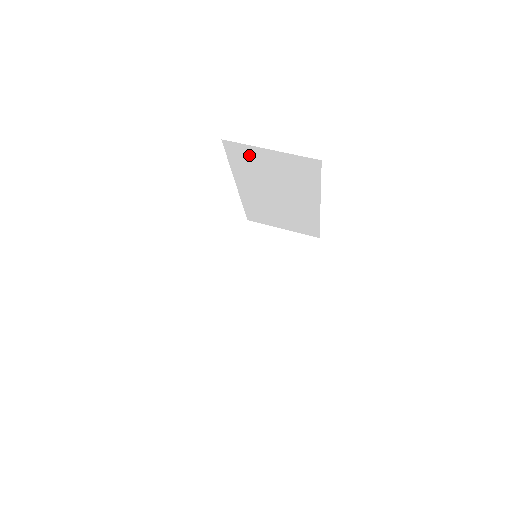
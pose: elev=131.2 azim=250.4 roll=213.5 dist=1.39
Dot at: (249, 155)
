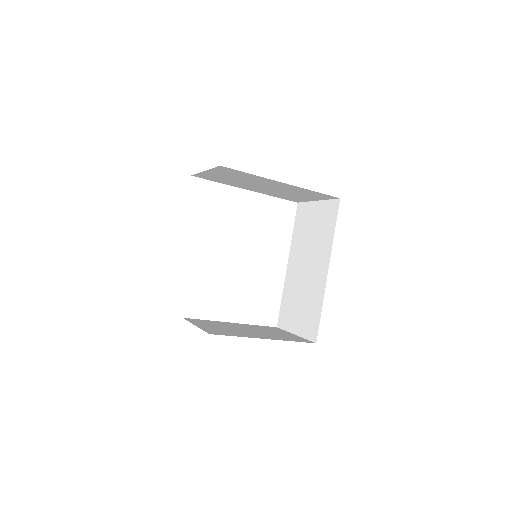
Dot at: (306, 214)
